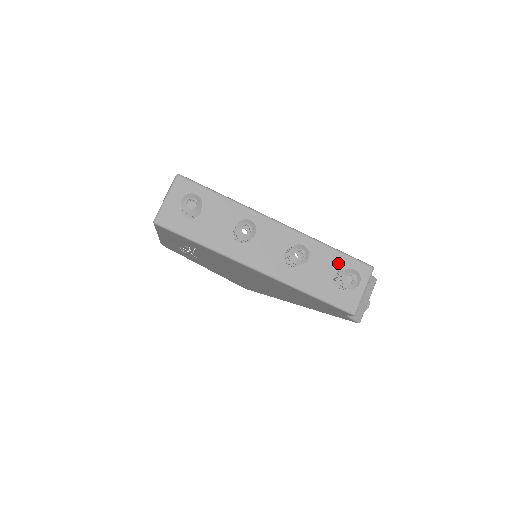
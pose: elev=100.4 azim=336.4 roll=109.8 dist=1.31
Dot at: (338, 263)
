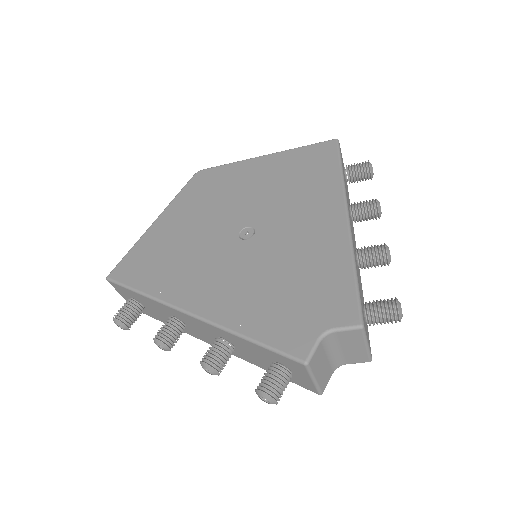
Dot at: (266, 354)
